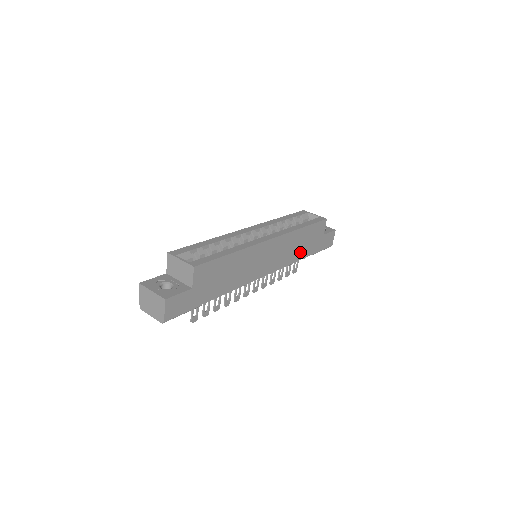
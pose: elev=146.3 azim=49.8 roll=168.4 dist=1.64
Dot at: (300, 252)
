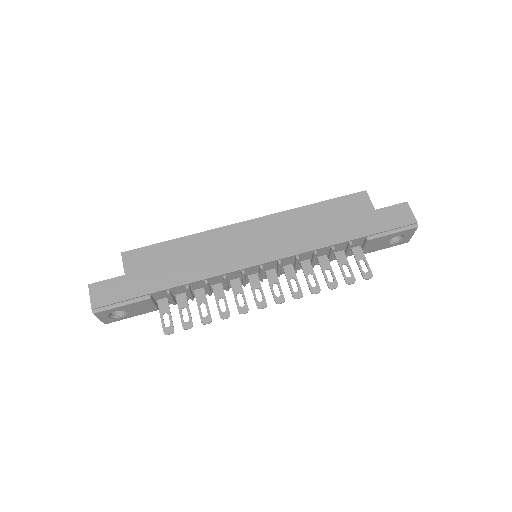
Dot at: (328, 235)
